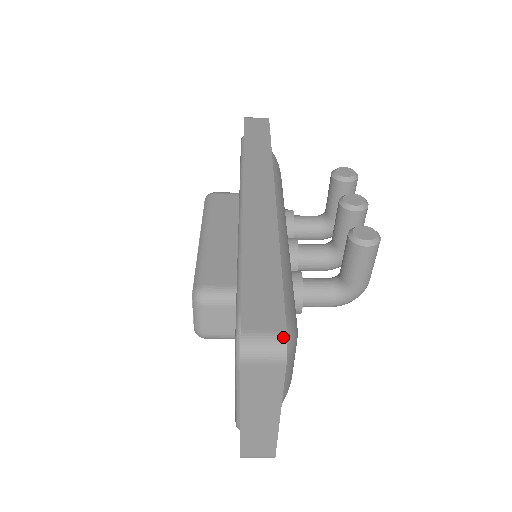
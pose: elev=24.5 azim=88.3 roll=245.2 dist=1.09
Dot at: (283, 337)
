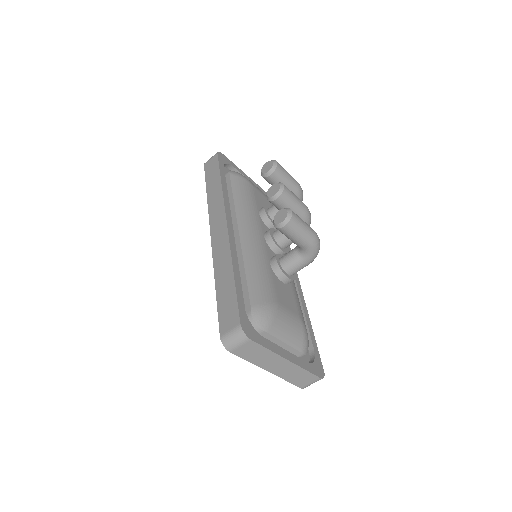
Dot at: (239, 328)
